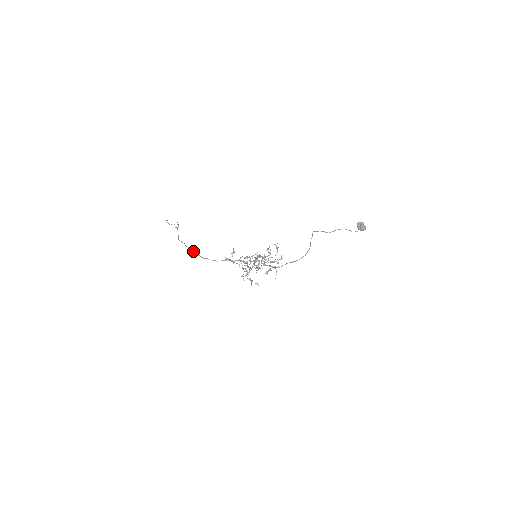
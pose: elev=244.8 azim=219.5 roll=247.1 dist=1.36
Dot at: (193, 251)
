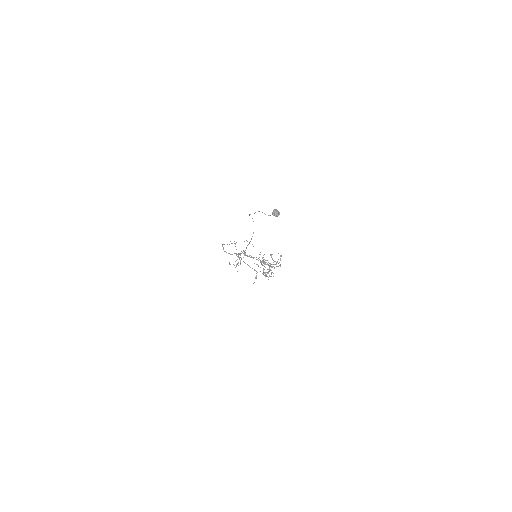
Dot at: (223, 247)
